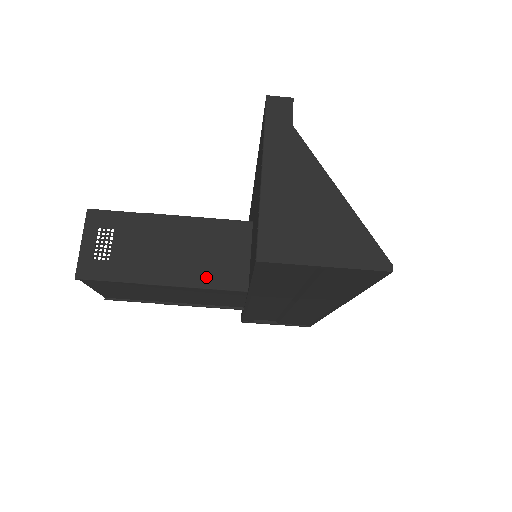
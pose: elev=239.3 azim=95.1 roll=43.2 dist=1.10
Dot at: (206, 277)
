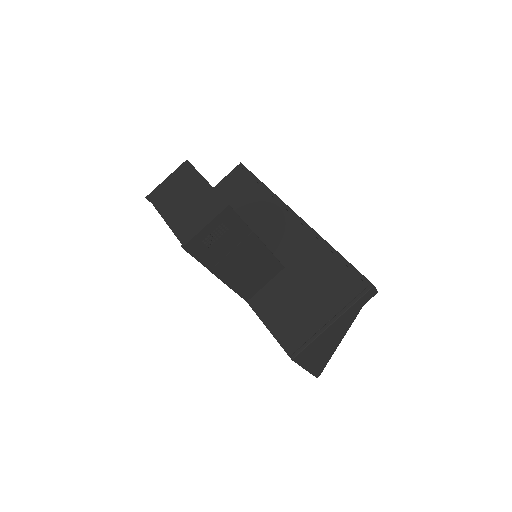
Dot at: (239, 285)
